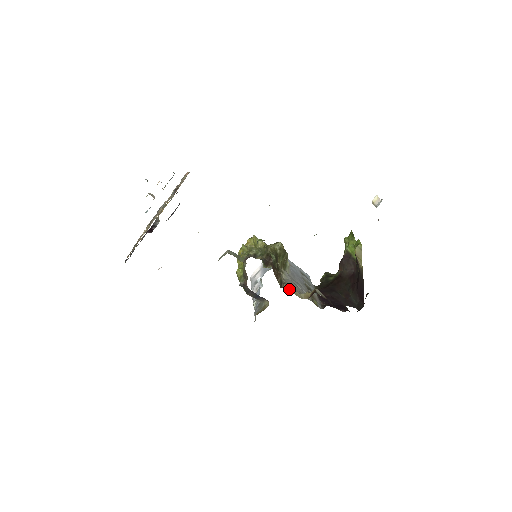
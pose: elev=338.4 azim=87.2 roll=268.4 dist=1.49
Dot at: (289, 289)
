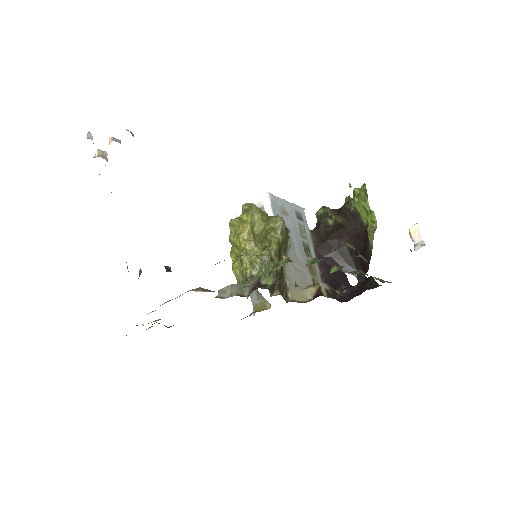
Dot at: (294, 296)
